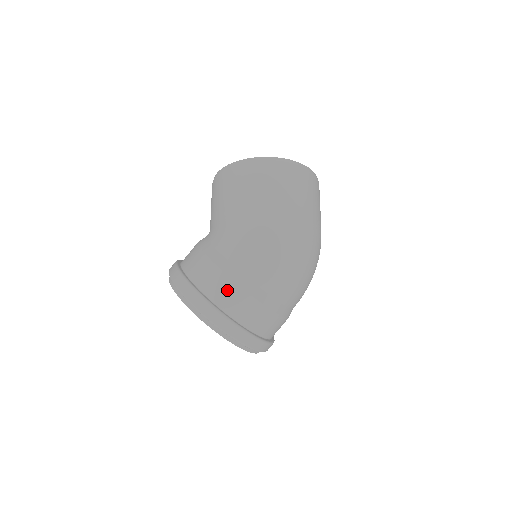
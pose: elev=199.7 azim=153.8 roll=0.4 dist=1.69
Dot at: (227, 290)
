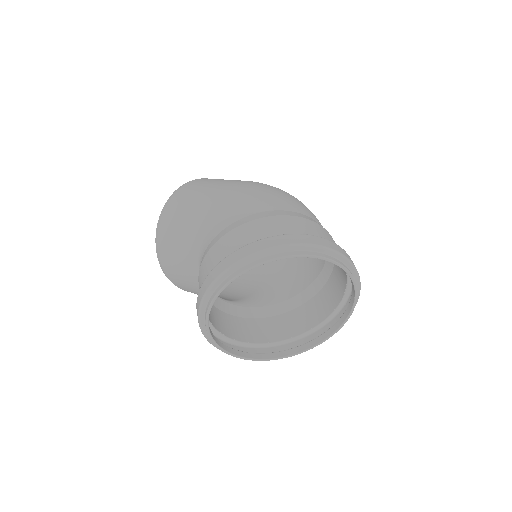
Dot at: (275, 224)
